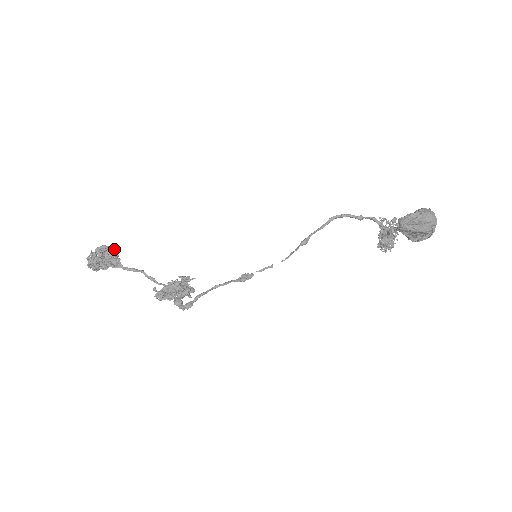
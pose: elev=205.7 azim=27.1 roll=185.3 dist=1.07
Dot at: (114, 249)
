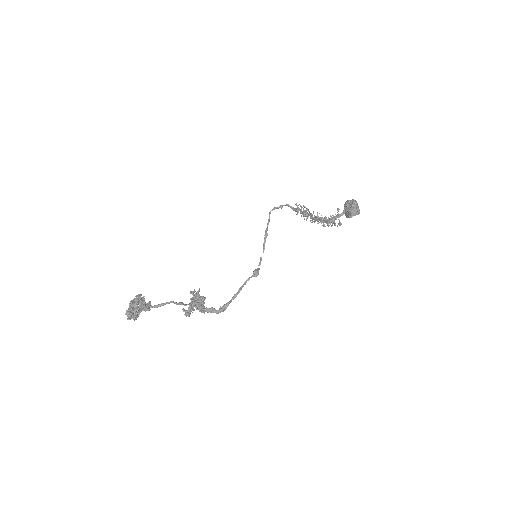
Dot at: occluded
